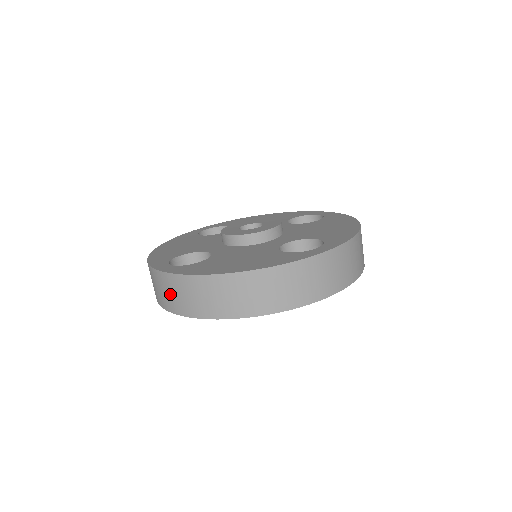
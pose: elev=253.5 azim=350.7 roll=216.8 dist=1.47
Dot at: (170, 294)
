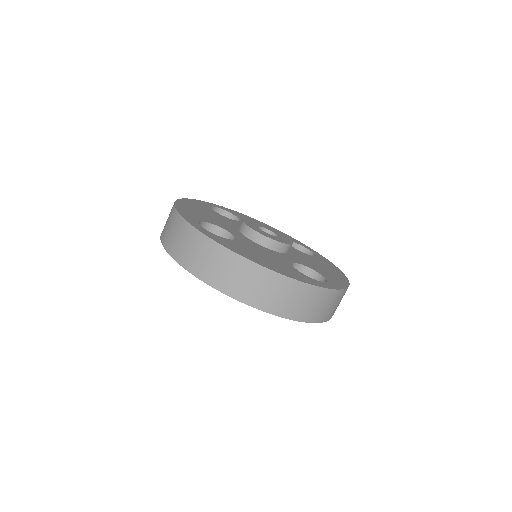
Dot at: (192, 251)
